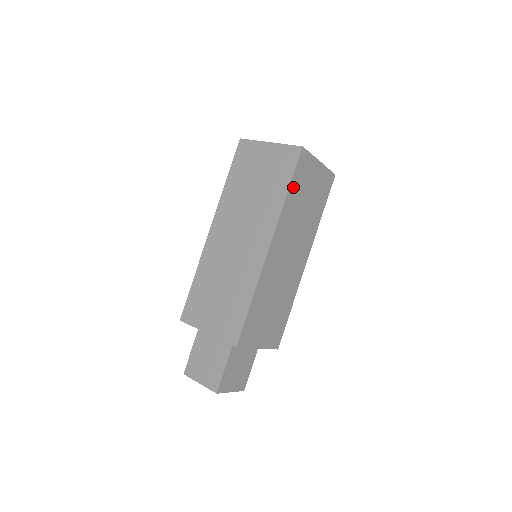
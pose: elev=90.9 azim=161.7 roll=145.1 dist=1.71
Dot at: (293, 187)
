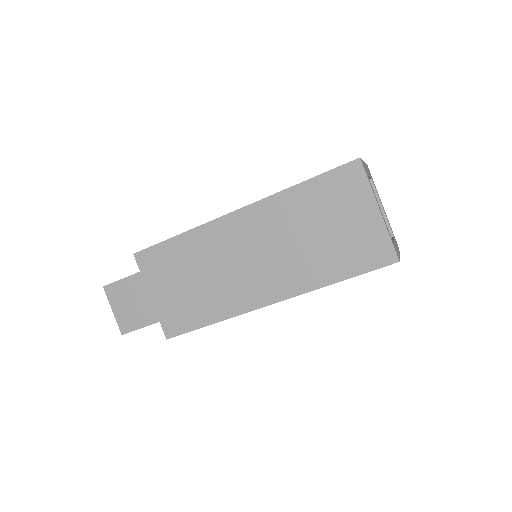
Dot at: occluded
